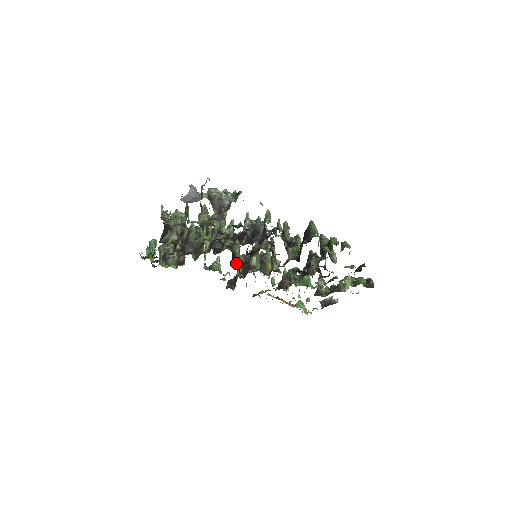
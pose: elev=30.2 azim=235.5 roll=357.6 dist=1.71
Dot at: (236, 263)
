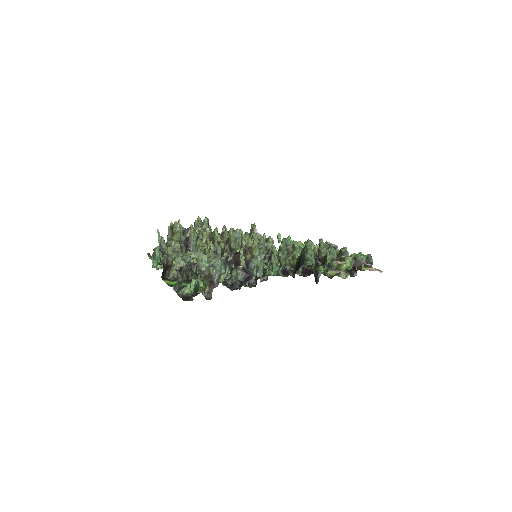
Dot at: occluded
